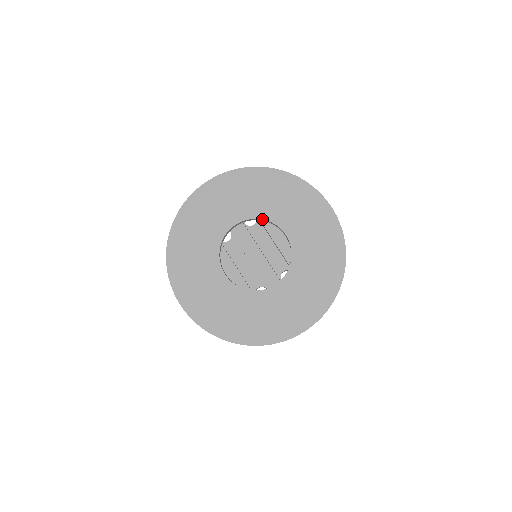
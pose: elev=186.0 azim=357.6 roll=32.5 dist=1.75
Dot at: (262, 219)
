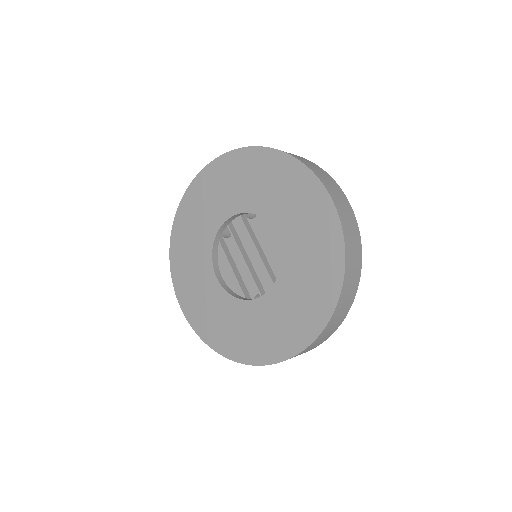
Dot at: (252, 213)
